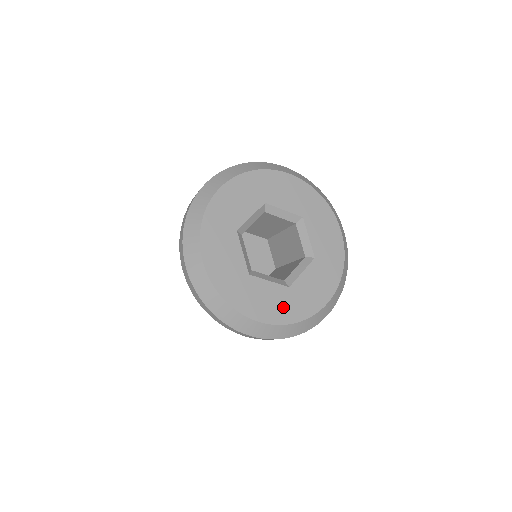
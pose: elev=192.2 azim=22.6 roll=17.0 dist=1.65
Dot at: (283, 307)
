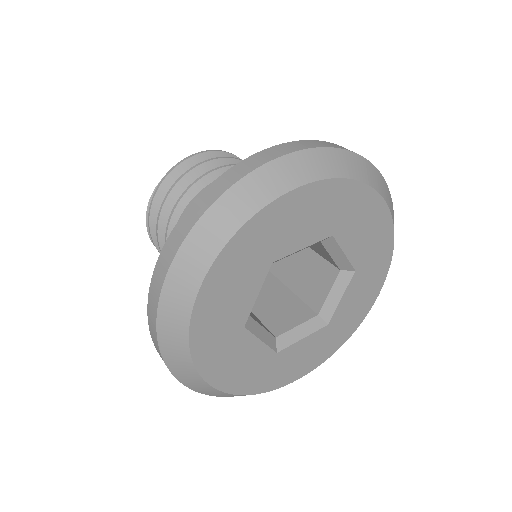
Dot at: (253, 375)
